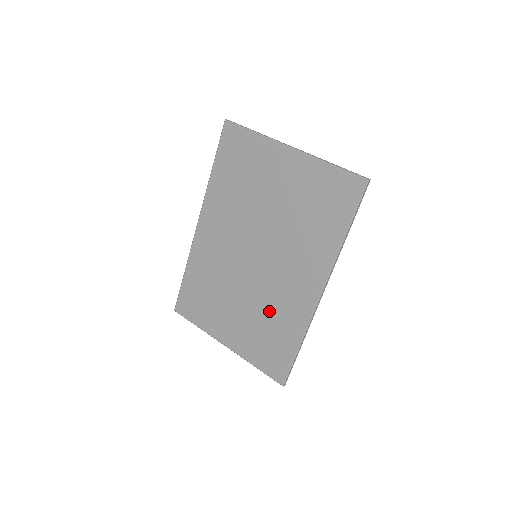
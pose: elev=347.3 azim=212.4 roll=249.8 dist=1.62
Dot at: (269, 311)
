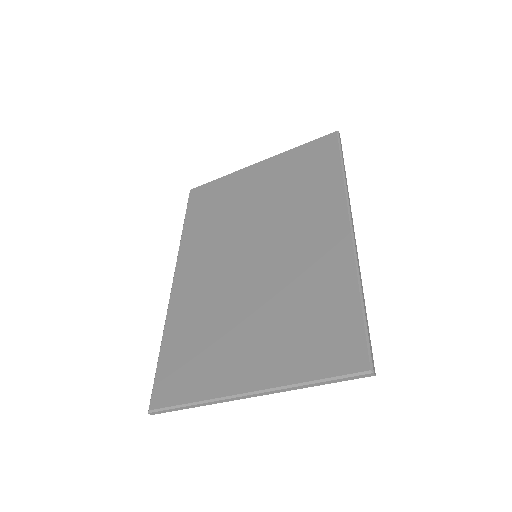
Dot at: (297, 289)
